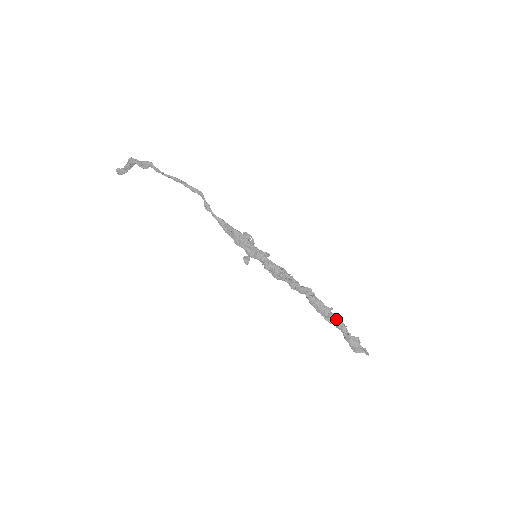
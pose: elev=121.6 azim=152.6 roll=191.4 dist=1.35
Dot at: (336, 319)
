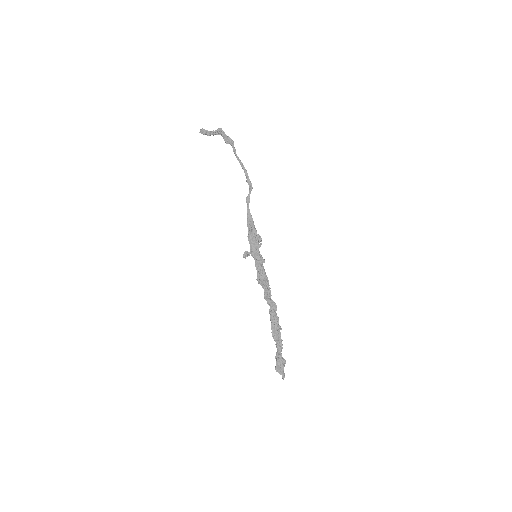
Dot at: (280, 338)
